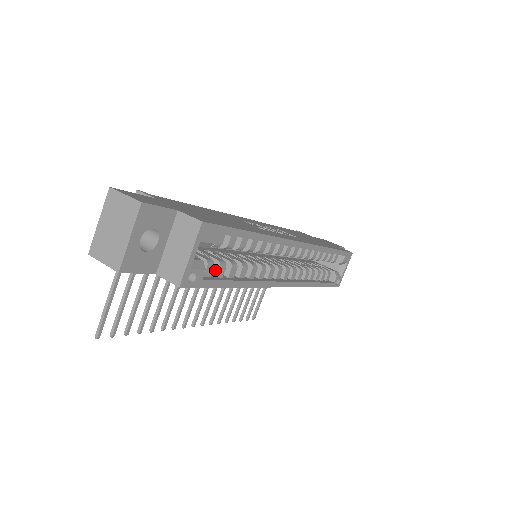
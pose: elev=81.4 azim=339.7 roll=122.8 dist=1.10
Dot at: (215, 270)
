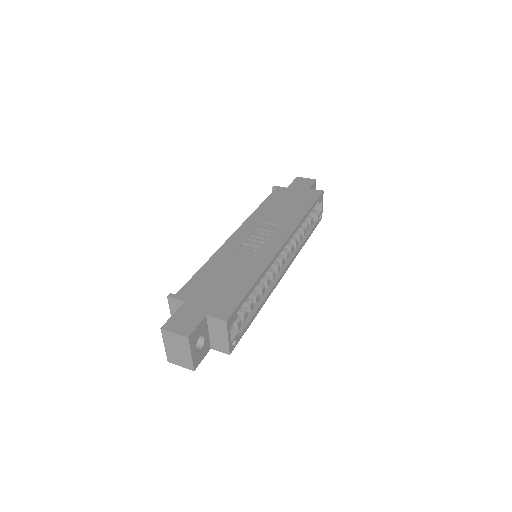
Dot at: (242, 317)
